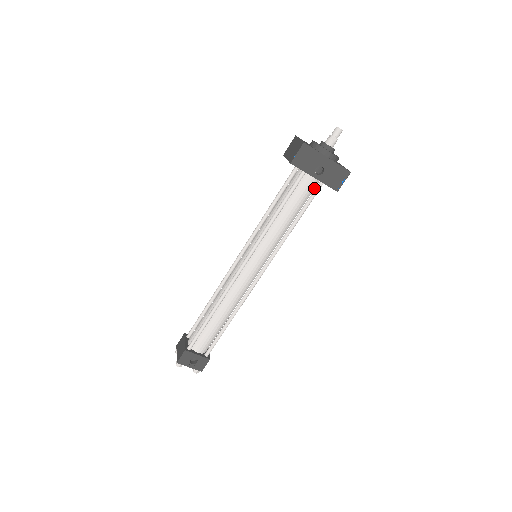
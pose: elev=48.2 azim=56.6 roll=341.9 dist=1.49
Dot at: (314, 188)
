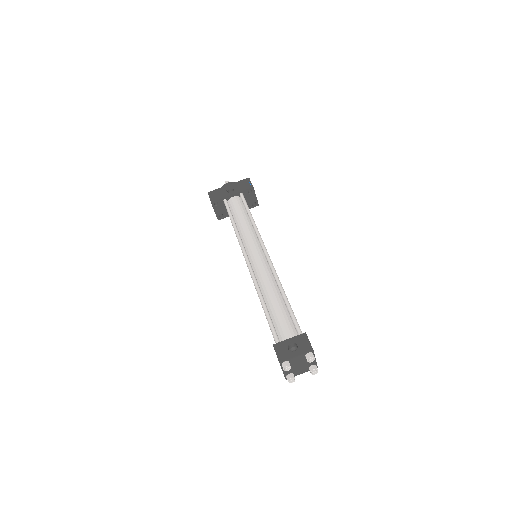
Dot at: occluded
